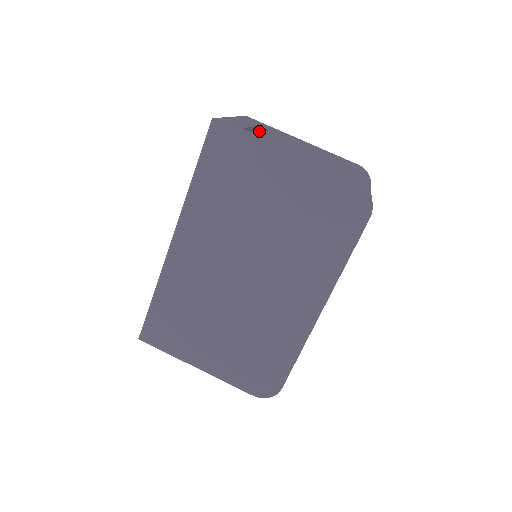
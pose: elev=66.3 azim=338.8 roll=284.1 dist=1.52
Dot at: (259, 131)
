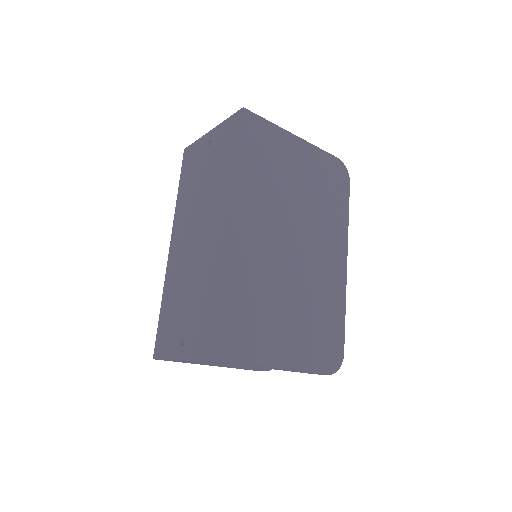
Dot at: occluded
